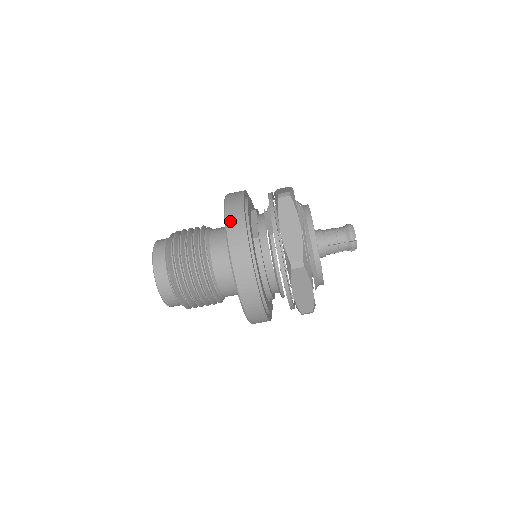
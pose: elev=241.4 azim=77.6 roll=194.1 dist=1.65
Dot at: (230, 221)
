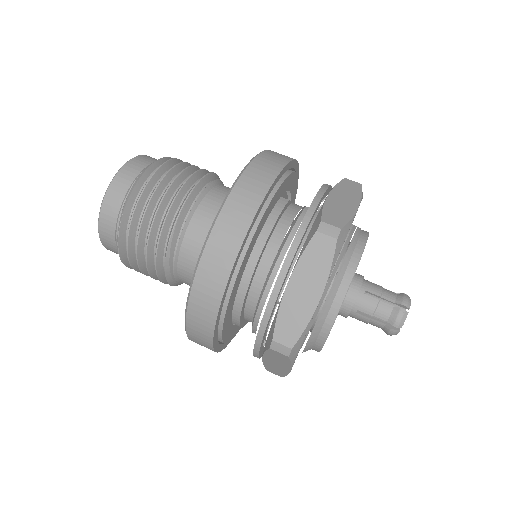
Dot at: (272, 152)
